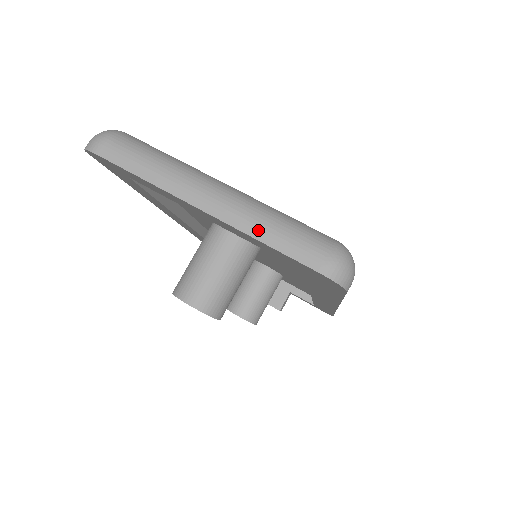
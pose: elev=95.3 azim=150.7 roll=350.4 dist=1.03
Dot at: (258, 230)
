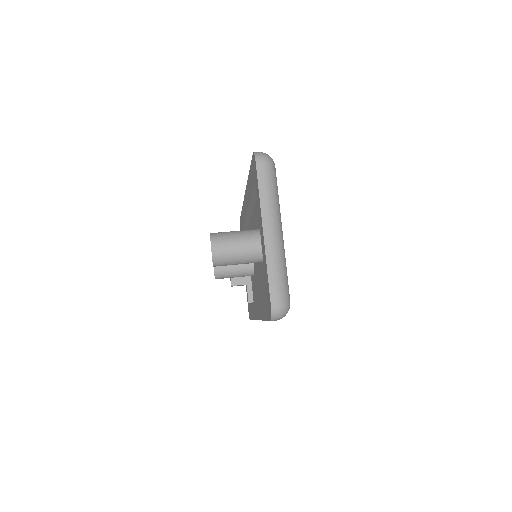
Dot at: (271, 265)
